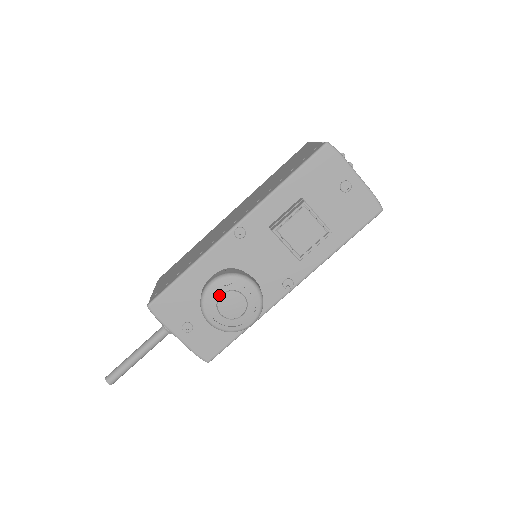
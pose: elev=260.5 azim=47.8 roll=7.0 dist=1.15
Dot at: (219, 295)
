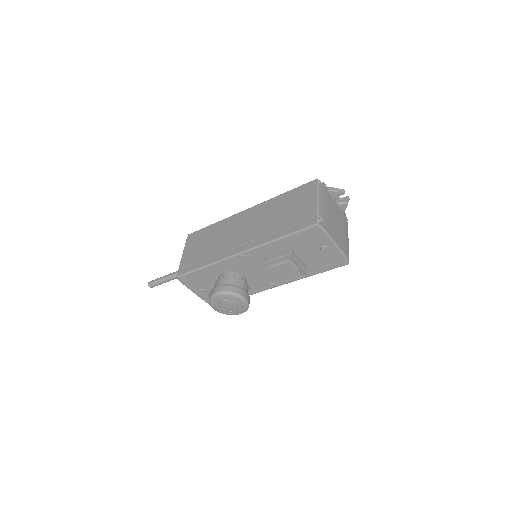
Dot at: (221, 301)
